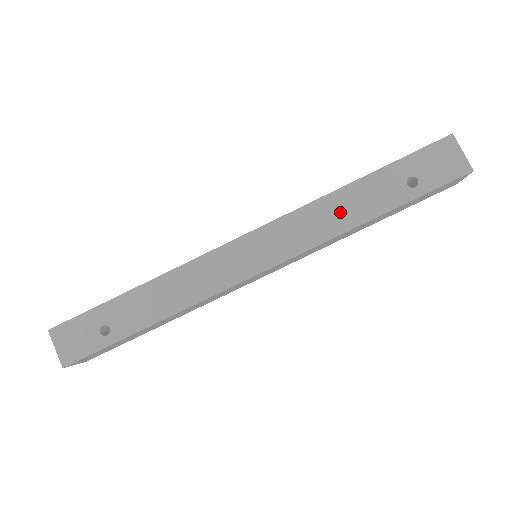
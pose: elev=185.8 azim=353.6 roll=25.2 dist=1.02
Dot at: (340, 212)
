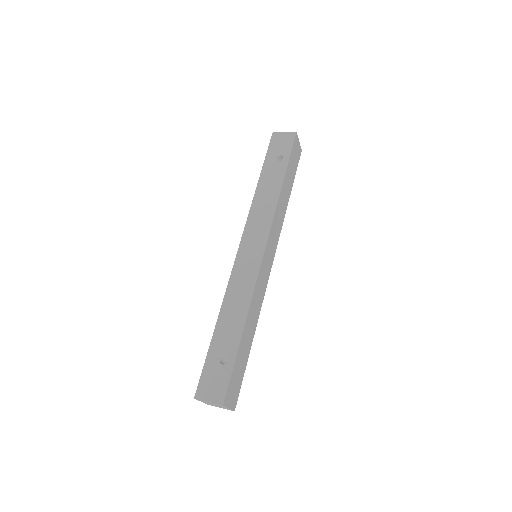
Dot at: (267, 196)
